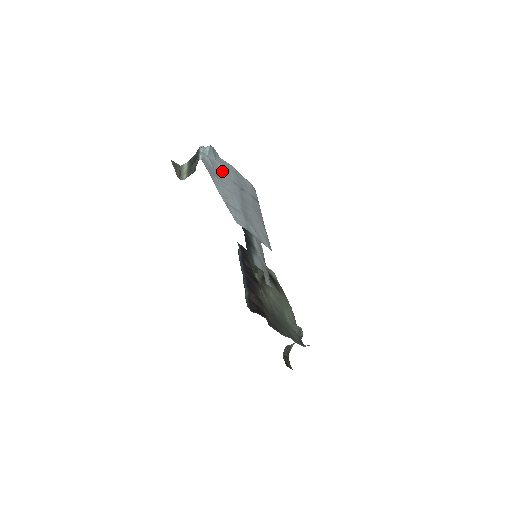
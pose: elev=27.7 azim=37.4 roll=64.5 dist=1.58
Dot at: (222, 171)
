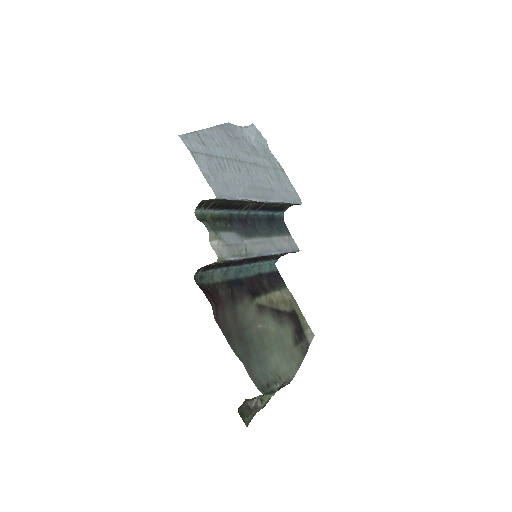
Dot at: (249, 146)
